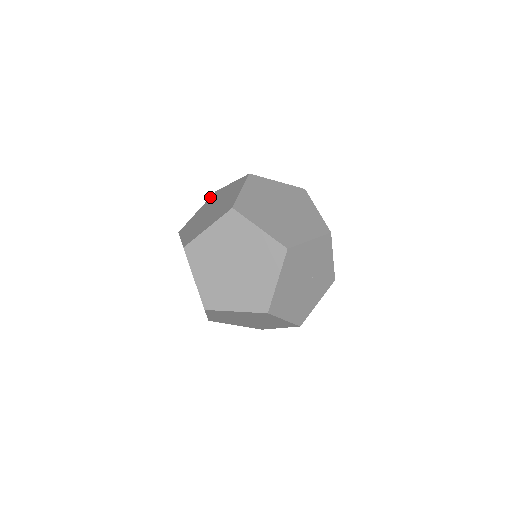
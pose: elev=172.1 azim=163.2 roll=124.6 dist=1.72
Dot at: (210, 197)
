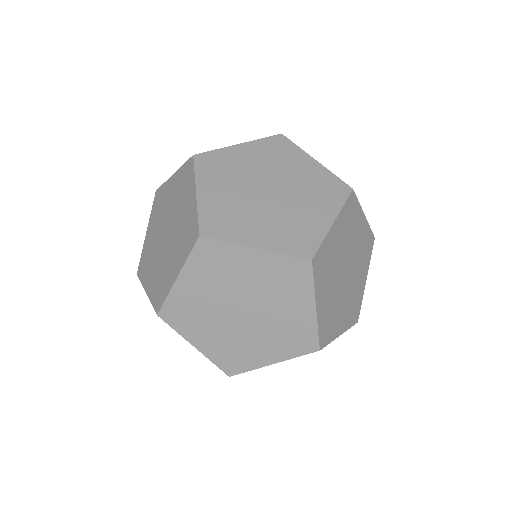
Dot at: (153, 203)
